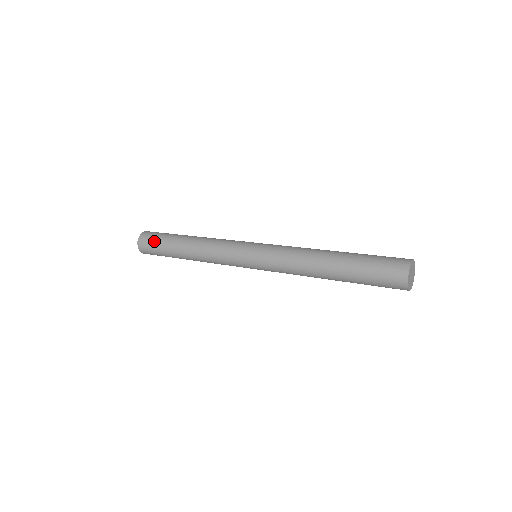
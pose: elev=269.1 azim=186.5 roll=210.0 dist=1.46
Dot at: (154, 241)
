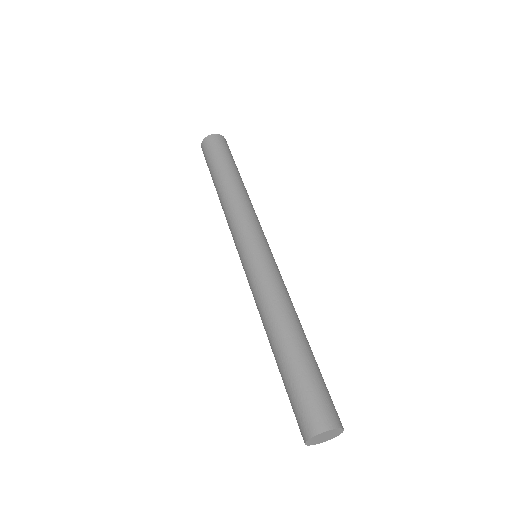
Dot at: (207, 164)
